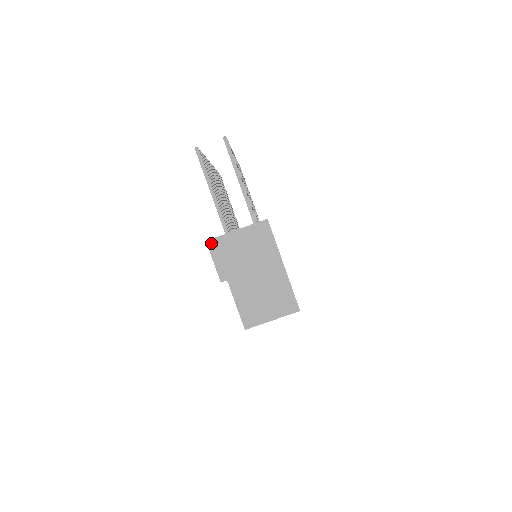
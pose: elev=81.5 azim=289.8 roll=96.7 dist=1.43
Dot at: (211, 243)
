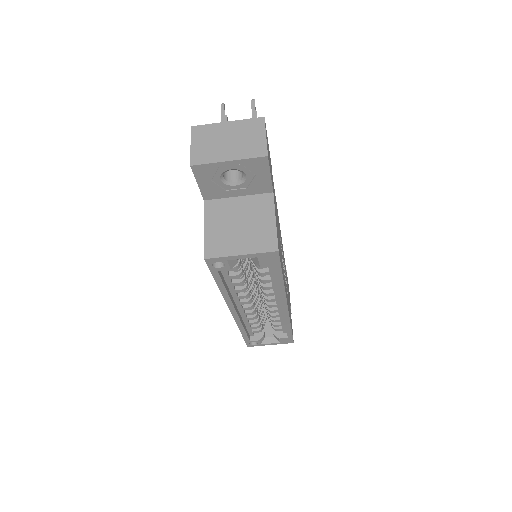
Dot at: (195, 129)
